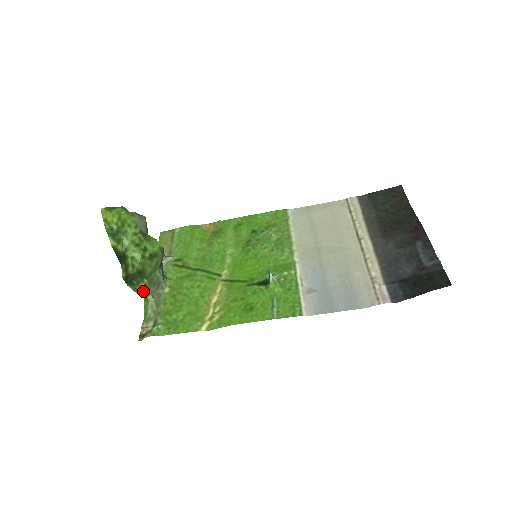
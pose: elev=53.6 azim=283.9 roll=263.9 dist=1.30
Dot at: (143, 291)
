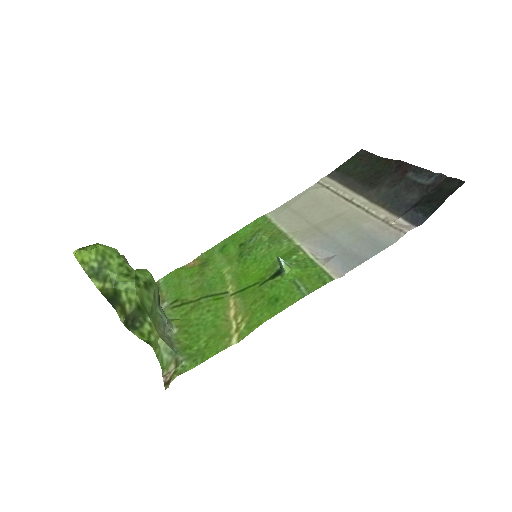
Dot at: (150, 334)
